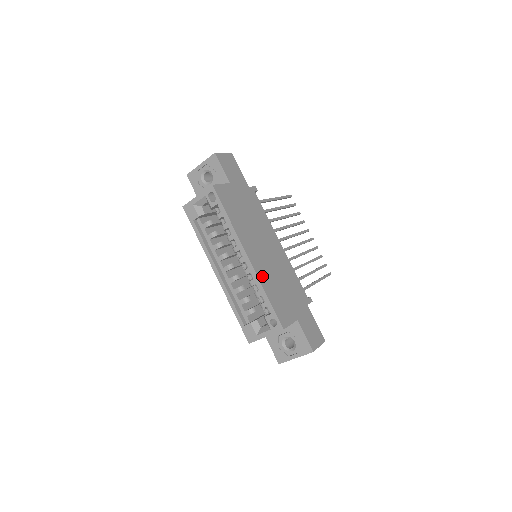
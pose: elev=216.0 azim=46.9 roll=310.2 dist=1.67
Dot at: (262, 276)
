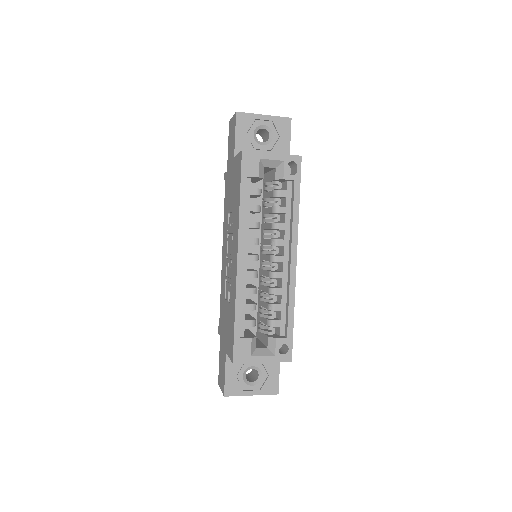
Dot at: occluded
